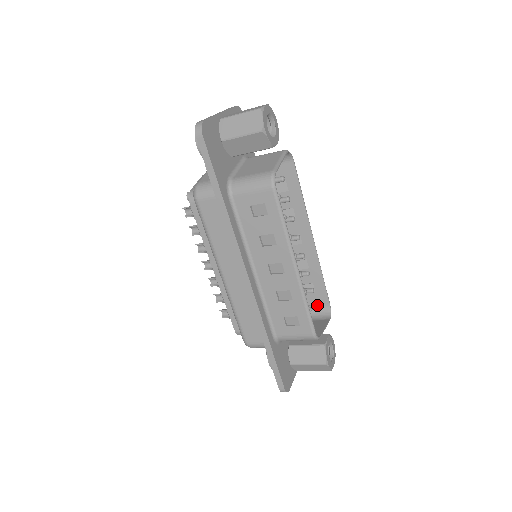
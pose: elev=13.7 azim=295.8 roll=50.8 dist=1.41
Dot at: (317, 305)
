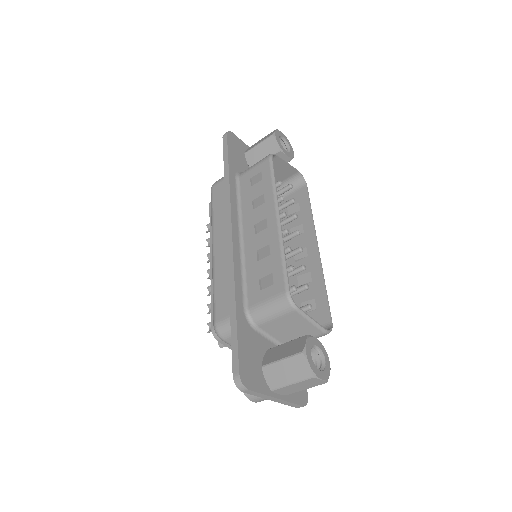
Dot at: (310, 304)
